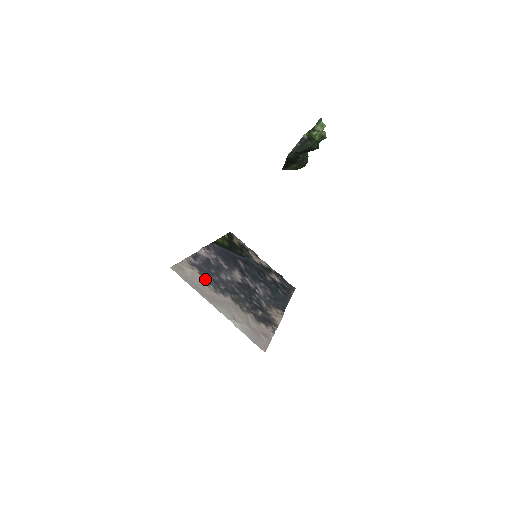
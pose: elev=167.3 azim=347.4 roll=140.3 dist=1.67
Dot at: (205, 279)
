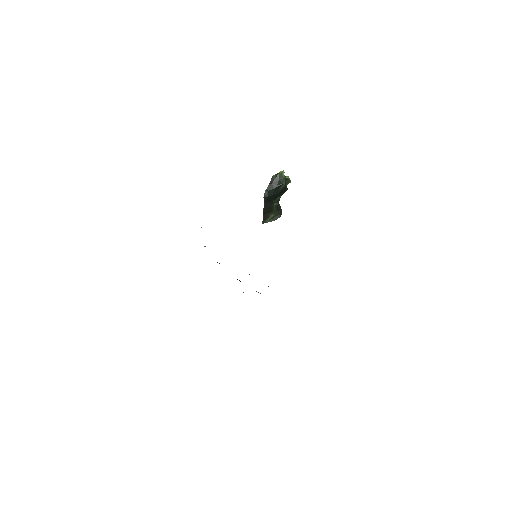
Dot at: occluded
